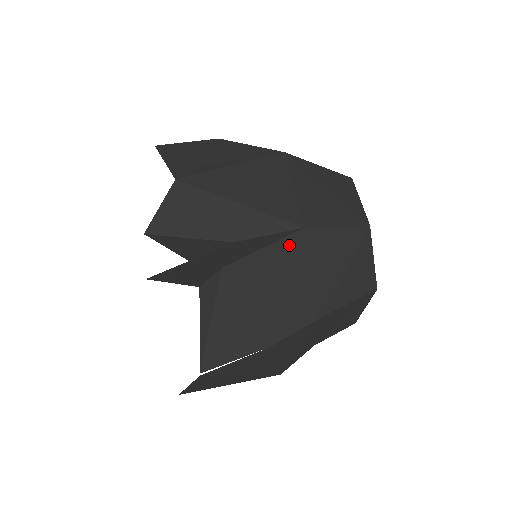
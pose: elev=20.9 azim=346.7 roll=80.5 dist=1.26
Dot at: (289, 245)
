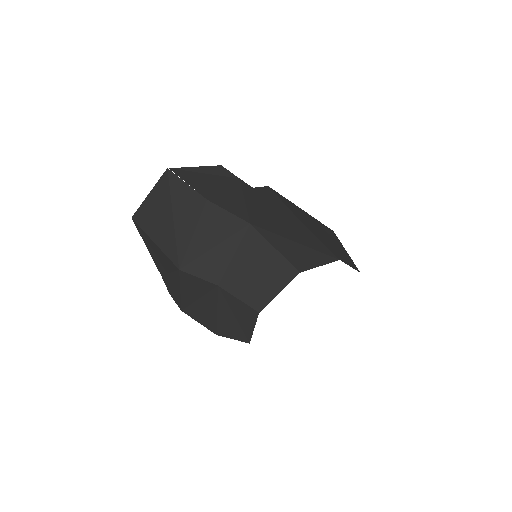
Dot at: (281, 210)
